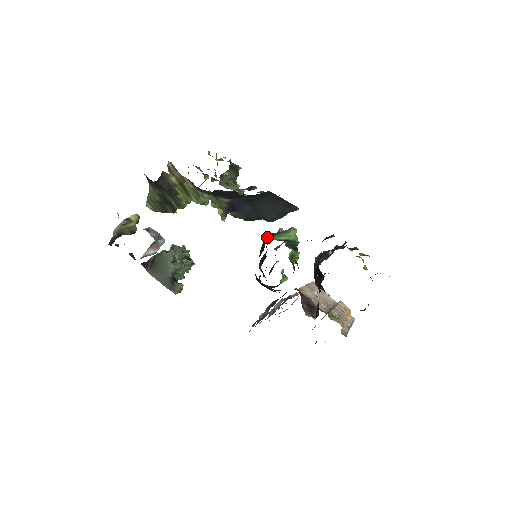
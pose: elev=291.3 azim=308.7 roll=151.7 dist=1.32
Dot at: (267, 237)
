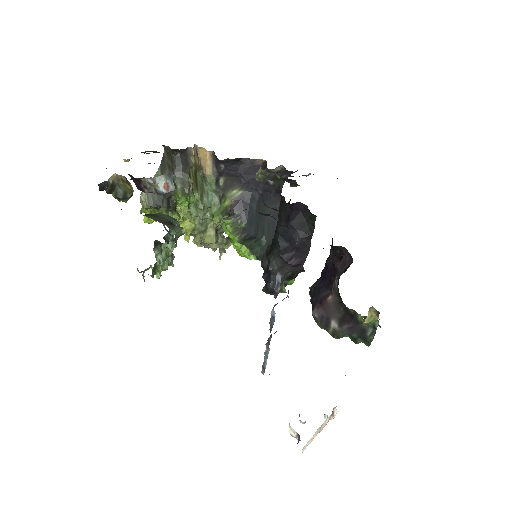
Dot at: occluded
